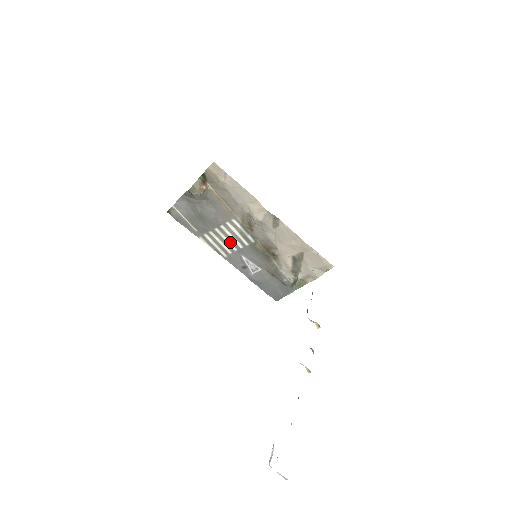
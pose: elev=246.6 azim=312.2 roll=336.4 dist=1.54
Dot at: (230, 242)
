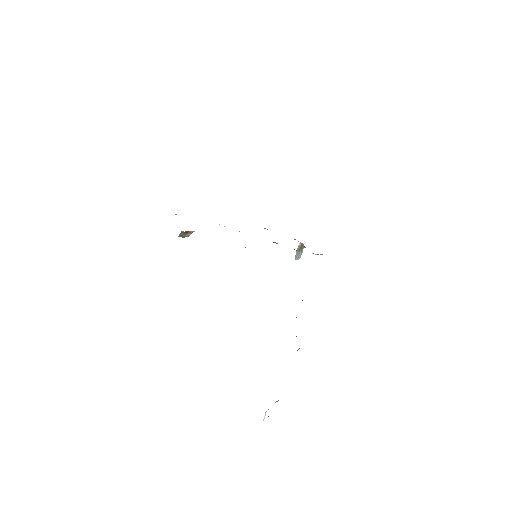
Dot at: occluded
